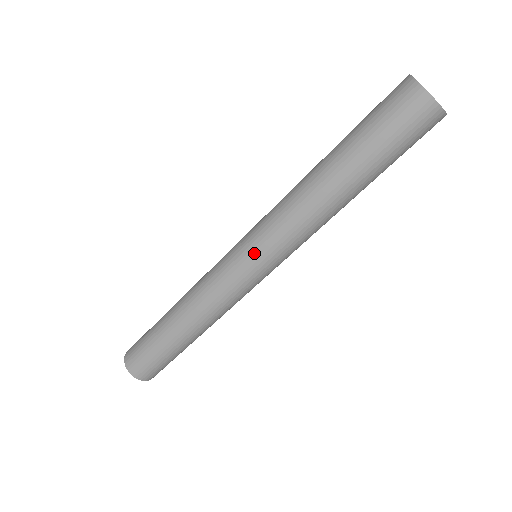
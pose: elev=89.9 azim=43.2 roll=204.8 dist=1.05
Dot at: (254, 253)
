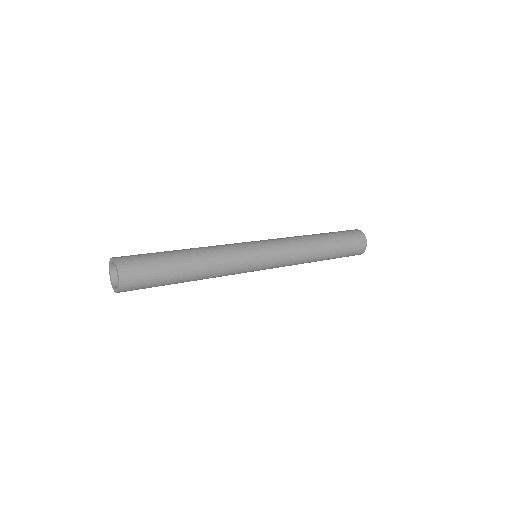
Dot at: (270, 252)
